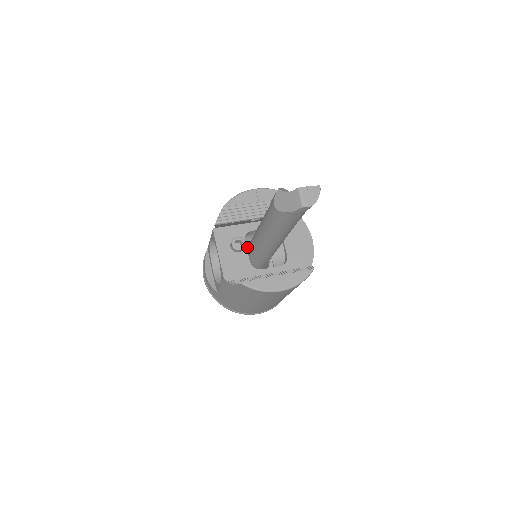
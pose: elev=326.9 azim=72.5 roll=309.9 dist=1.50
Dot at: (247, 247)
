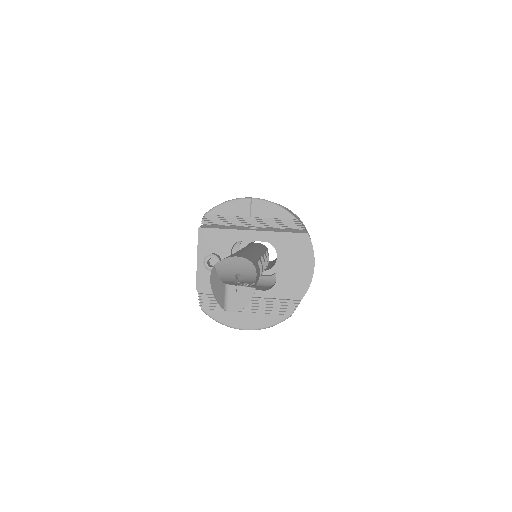
Dot at: occluded
